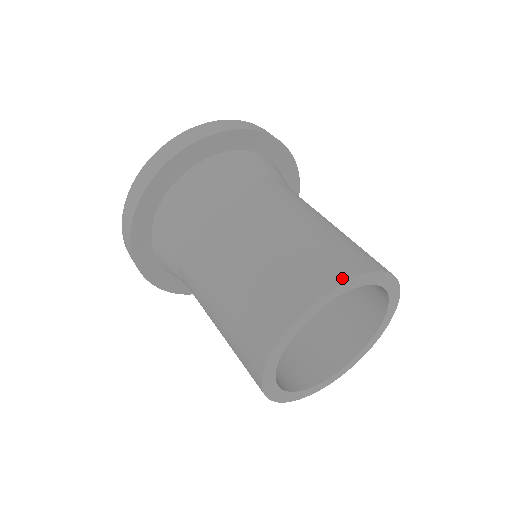
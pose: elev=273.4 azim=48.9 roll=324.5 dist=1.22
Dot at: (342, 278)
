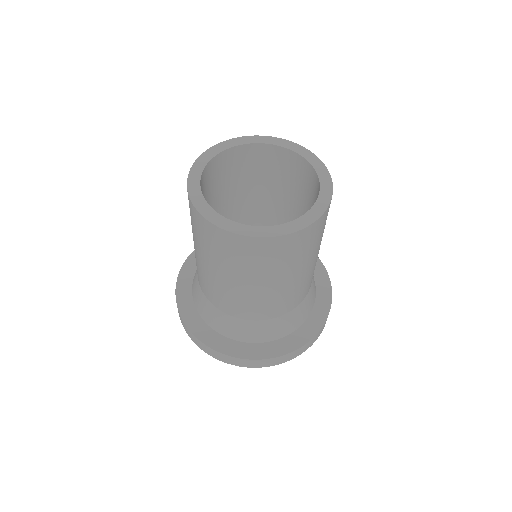
Dot at: (197, 162)
